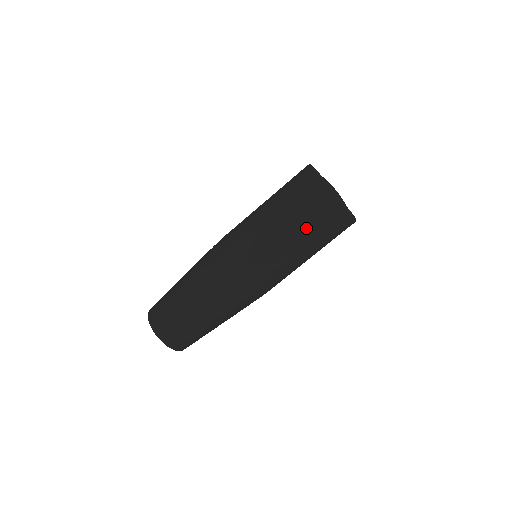
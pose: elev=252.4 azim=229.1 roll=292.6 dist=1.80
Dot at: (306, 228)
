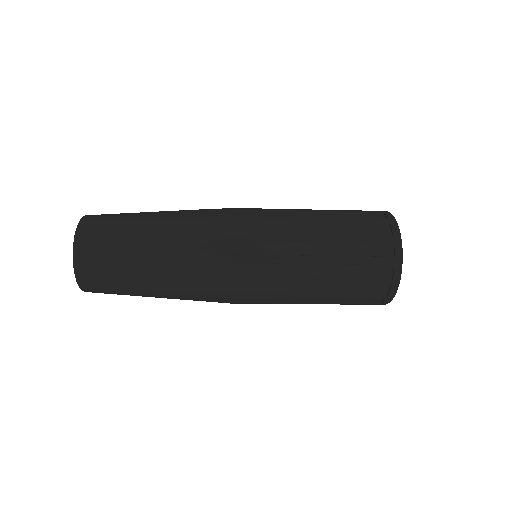
Dot at: occluded
